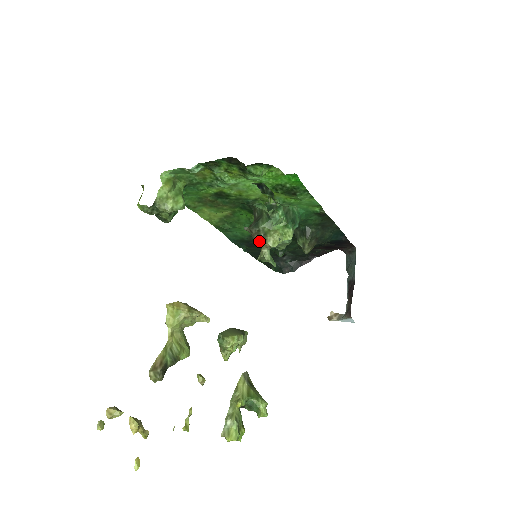
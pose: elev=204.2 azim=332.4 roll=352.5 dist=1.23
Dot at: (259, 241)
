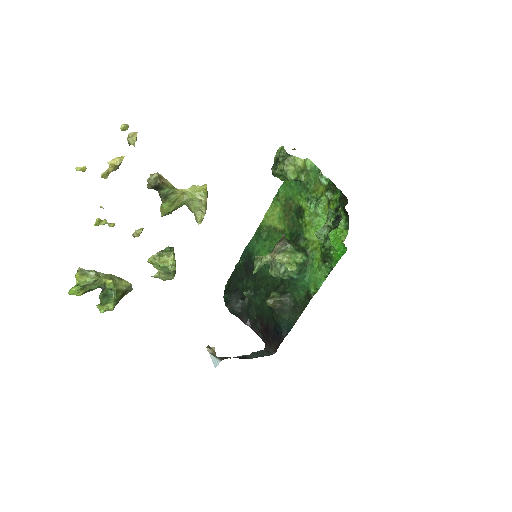
Dot at: (277, 247)
